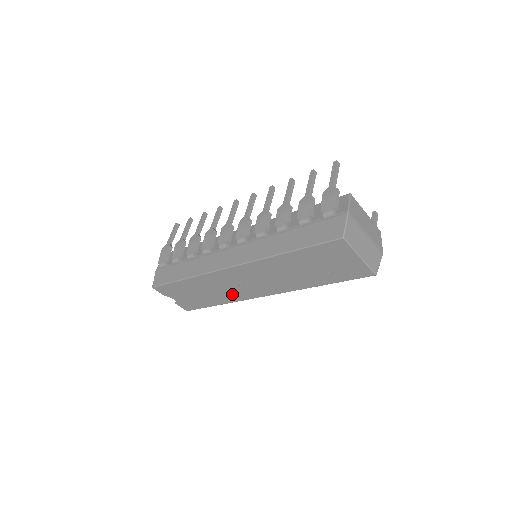
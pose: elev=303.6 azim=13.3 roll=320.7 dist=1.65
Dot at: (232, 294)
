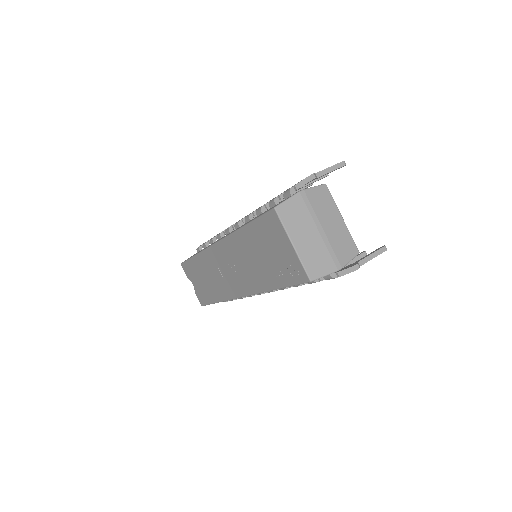
Dot at: (222, 287)
